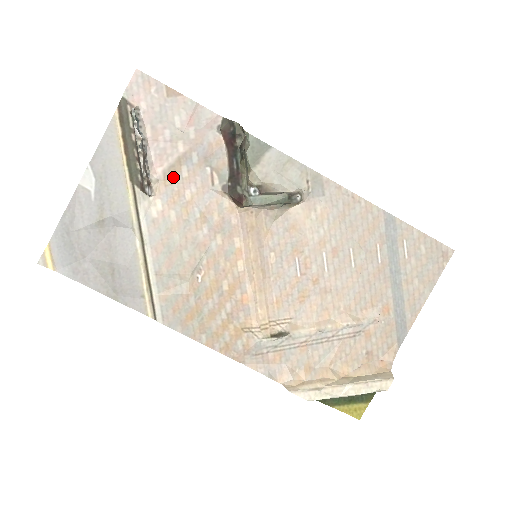
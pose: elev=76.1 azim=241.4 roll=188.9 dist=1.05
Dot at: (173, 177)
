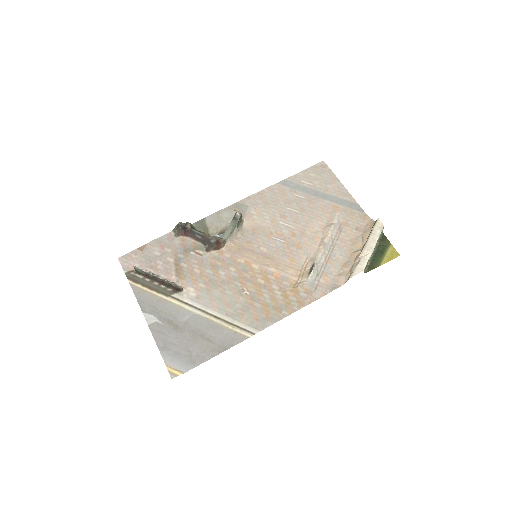
Dot at: (182, 273)
